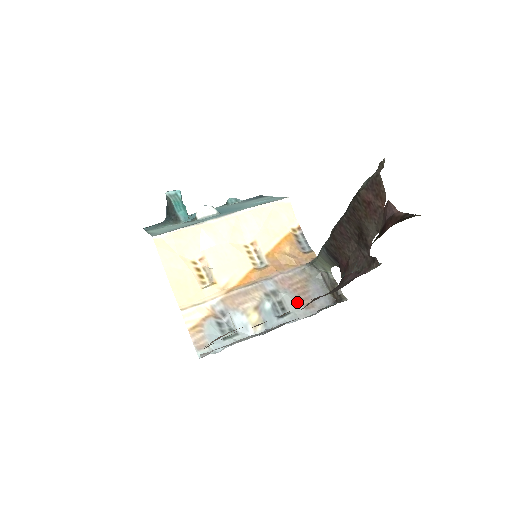
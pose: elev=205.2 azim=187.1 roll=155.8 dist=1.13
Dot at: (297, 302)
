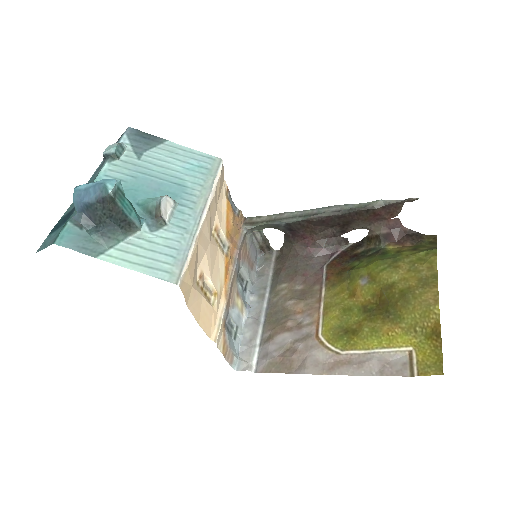
Dot at: (249, 269)
